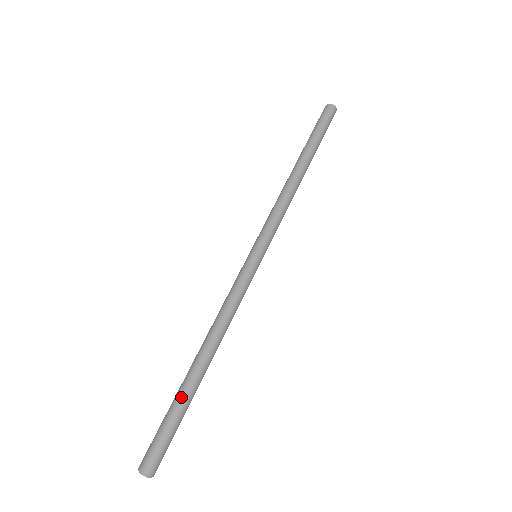
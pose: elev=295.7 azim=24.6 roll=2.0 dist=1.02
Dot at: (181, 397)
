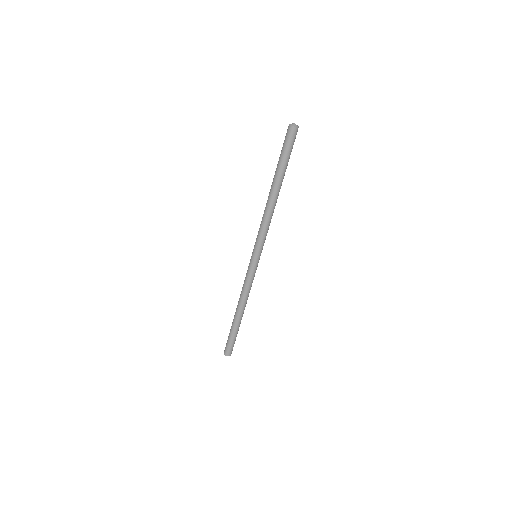
Dot at: (233, 329)
